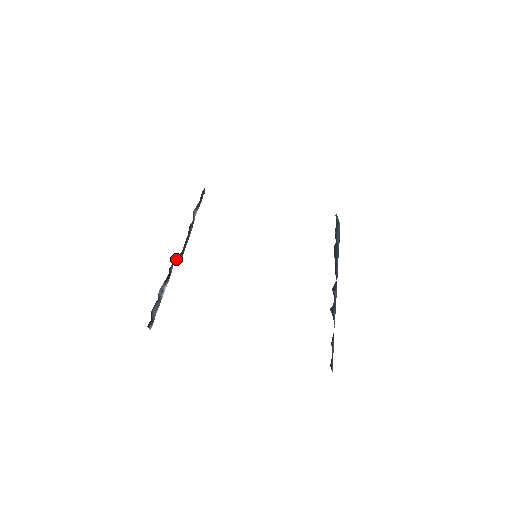
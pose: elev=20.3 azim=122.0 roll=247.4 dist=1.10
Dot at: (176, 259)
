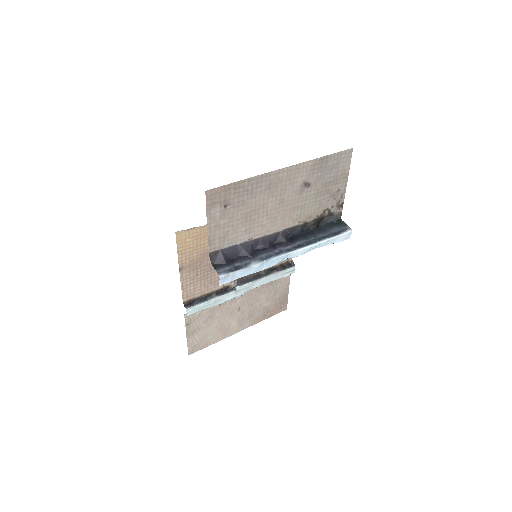
Dot at: (233, 285)
